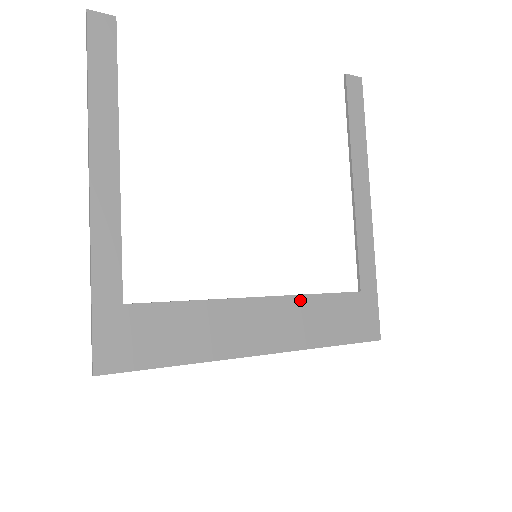
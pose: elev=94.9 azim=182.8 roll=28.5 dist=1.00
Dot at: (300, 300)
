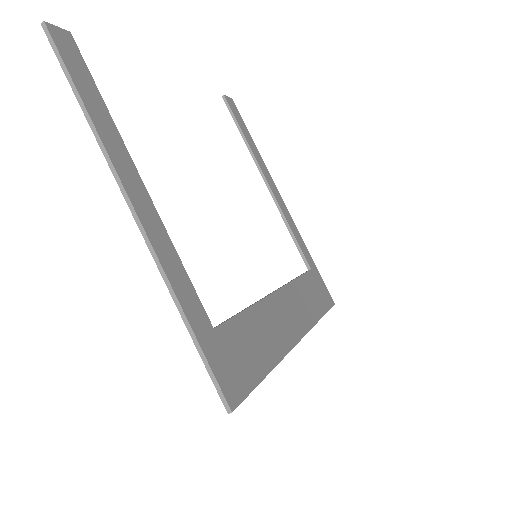
Dot at: (292, 286)
